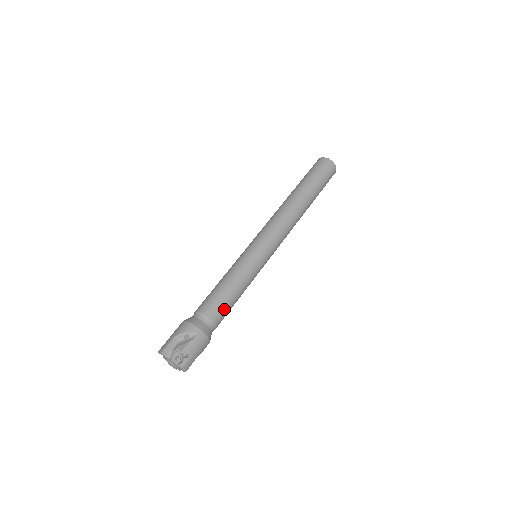
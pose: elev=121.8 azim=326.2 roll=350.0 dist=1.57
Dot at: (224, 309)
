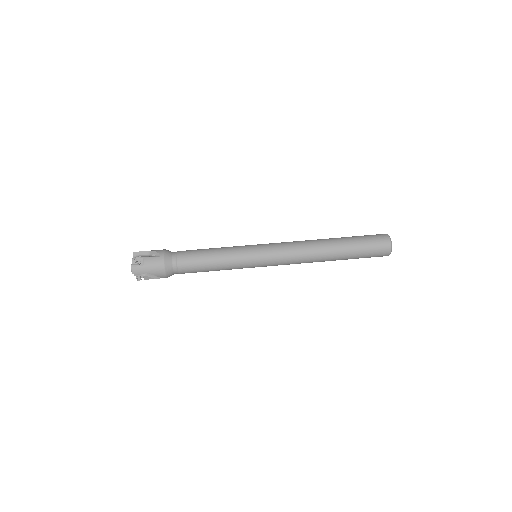
Dot at: (193, 261)
